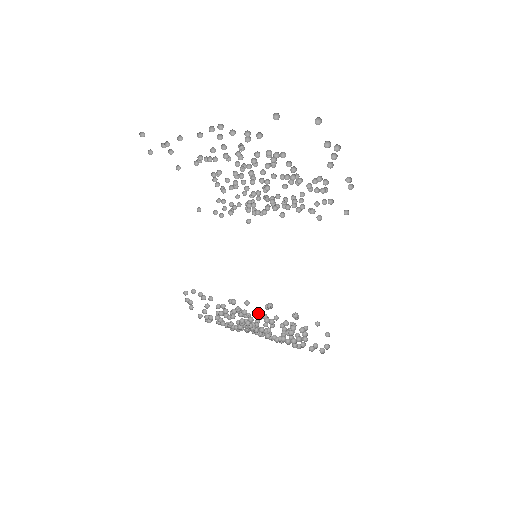
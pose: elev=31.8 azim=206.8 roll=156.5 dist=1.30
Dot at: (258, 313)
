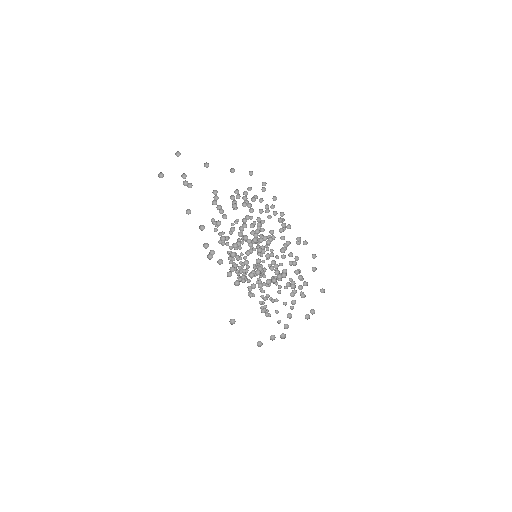
Dot at: occluded
